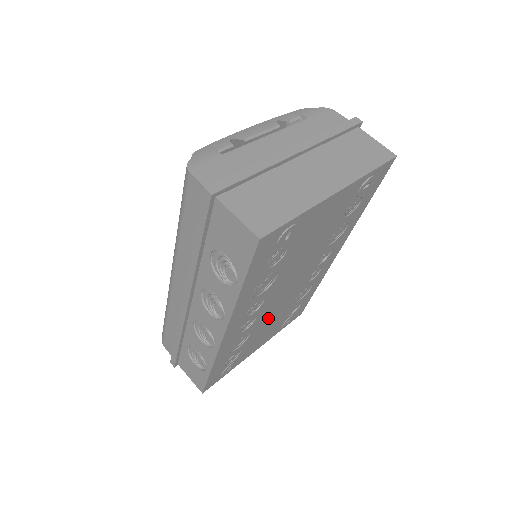
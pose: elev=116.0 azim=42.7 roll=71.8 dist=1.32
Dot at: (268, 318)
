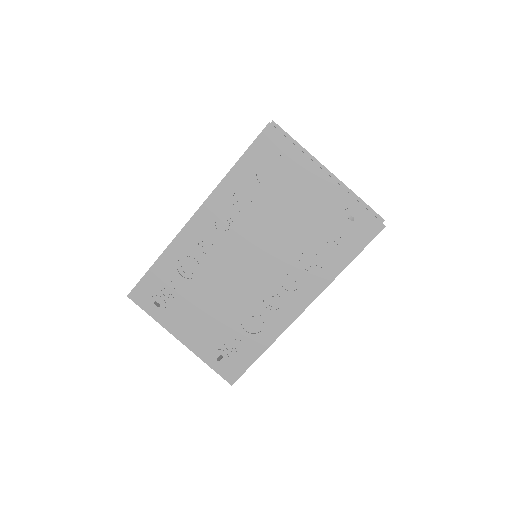
Dot at: (218, 284)
